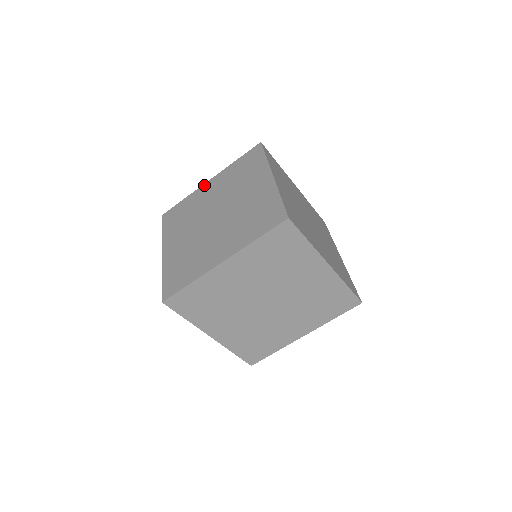
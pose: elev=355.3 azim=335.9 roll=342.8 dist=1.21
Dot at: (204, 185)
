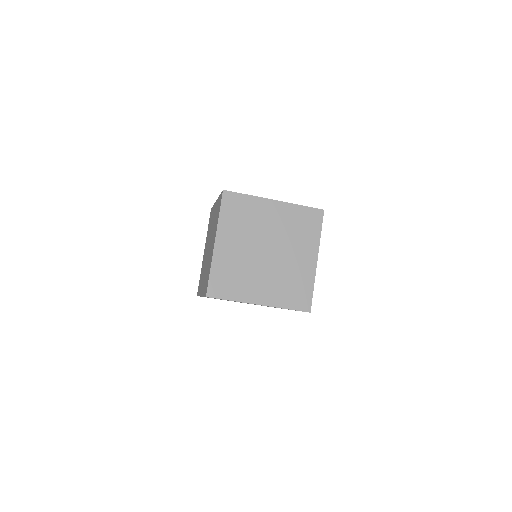
Dot at: (203, 257)
